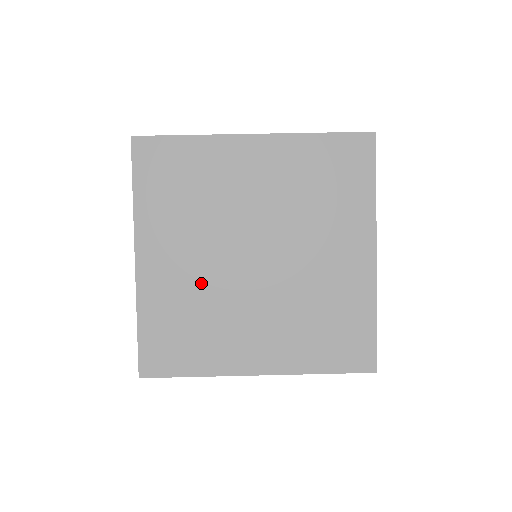
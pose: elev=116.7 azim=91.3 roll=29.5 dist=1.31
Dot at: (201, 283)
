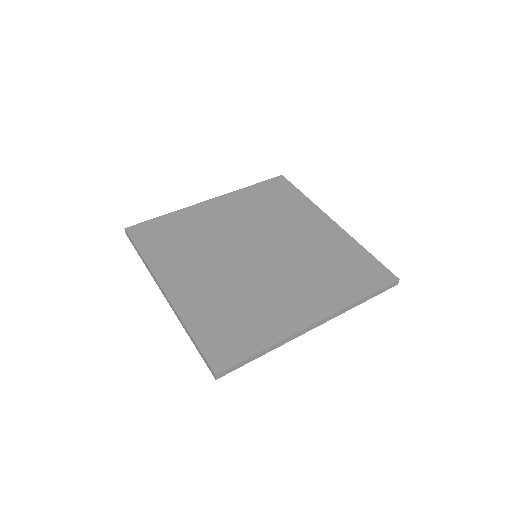
Dot at: (226, 284)
